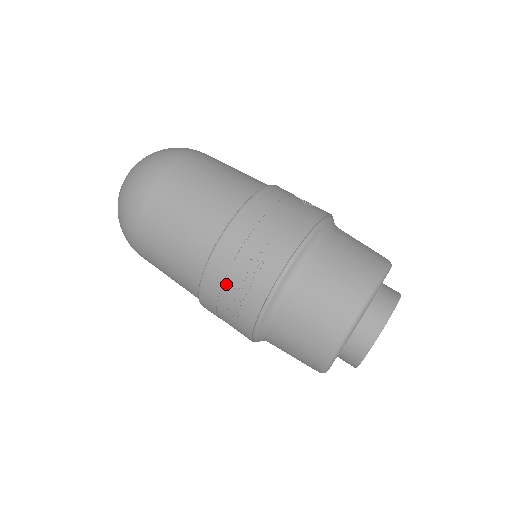
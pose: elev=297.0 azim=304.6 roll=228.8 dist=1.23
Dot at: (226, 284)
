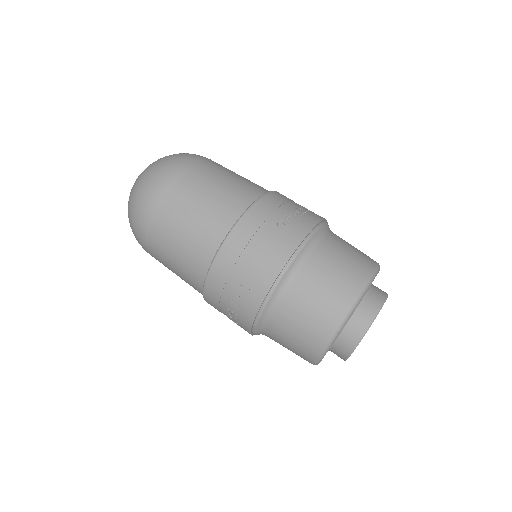
Dot at: (221, 310)
